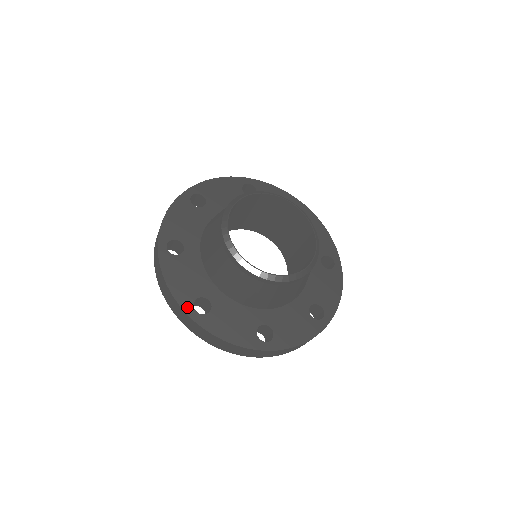
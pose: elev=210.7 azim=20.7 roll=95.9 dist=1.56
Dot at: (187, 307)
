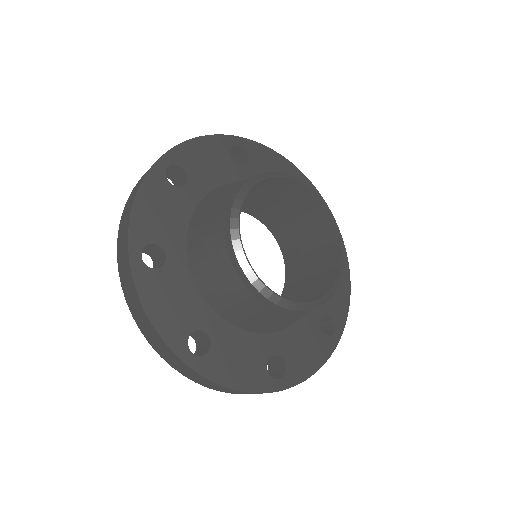
Dot at: (270, 386)
